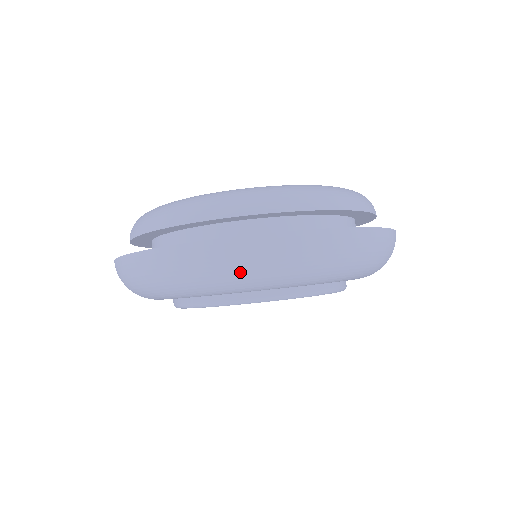
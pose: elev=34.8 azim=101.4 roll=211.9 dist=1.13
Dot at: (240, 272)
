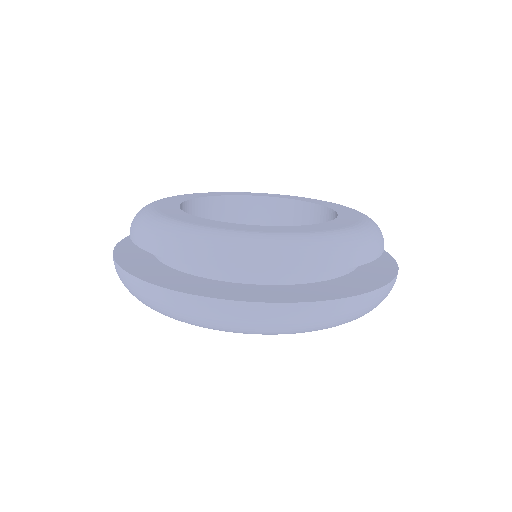
Dot at: (313, 327)
